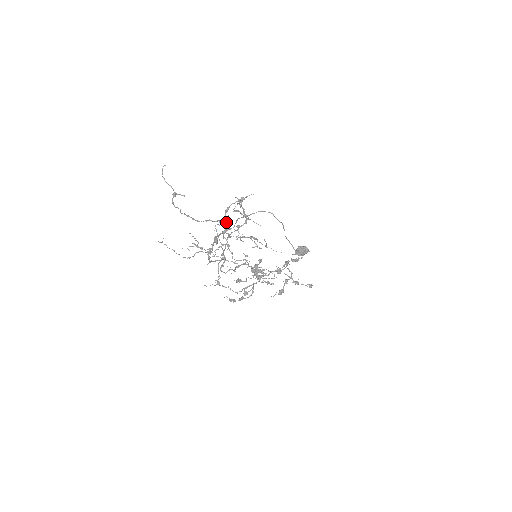
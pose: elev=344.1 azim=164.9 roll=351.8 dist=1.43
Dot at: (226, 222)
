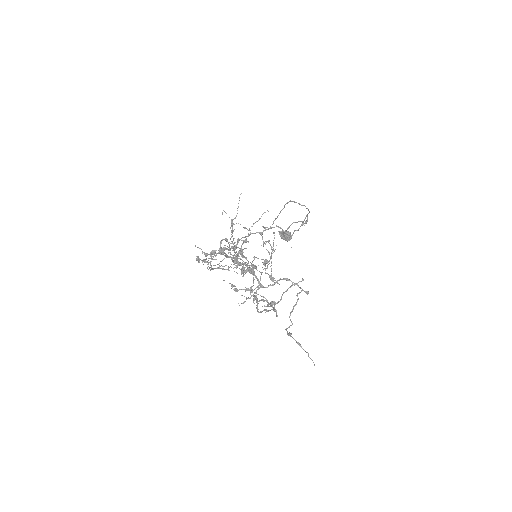
Dot at: (274, 284)
